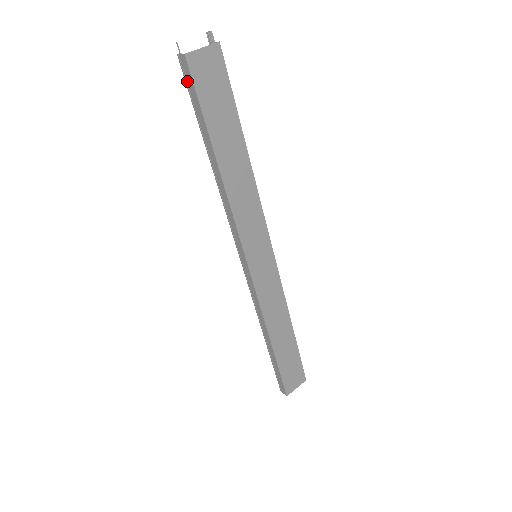
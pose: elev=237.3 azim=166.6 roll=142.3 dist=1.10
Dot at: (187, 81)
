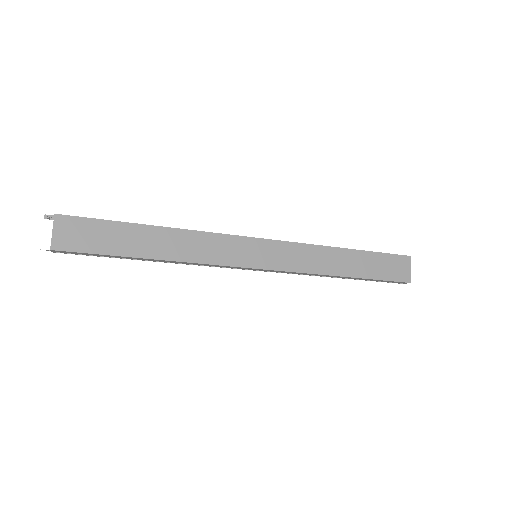
Dot at: (75, 254)
